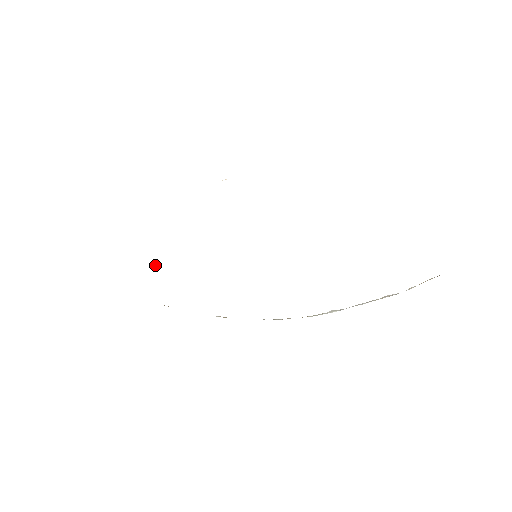
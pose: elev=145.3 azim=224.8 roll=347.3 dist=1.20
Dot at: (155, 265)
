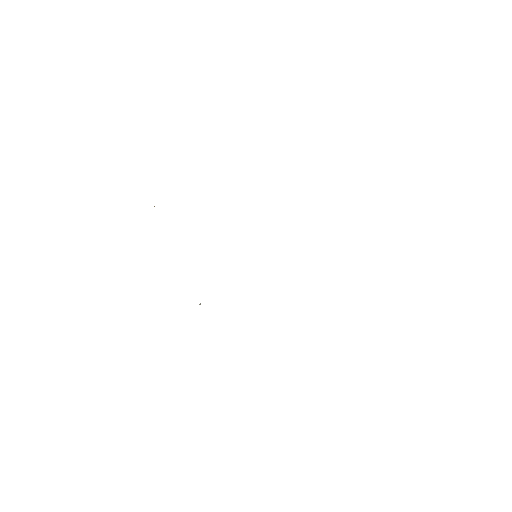
Dot at: occluded
